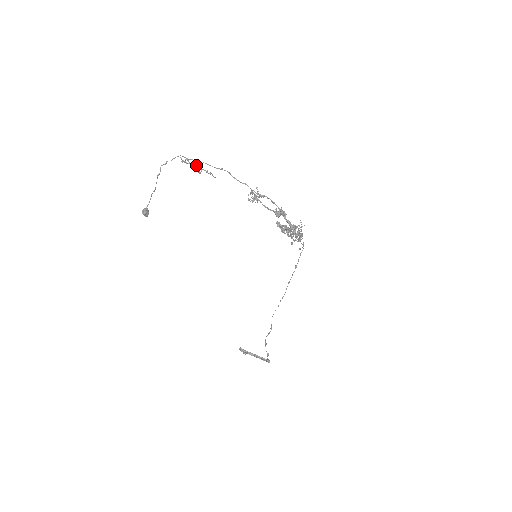
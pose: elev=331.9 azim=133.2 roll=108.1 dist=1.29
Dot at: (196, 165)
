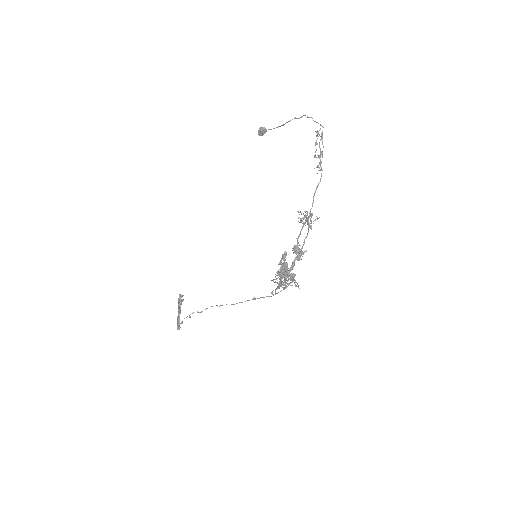
Dot at: occluded
